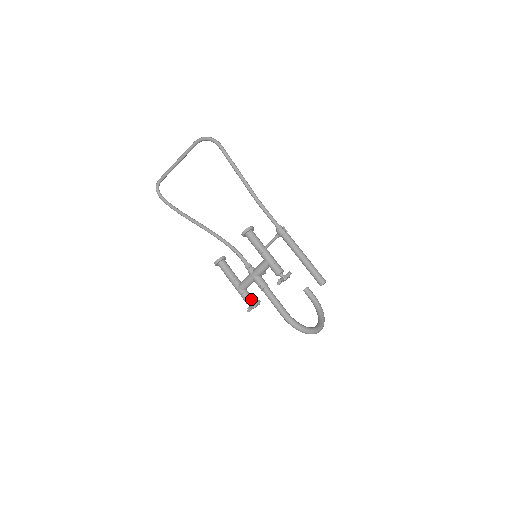
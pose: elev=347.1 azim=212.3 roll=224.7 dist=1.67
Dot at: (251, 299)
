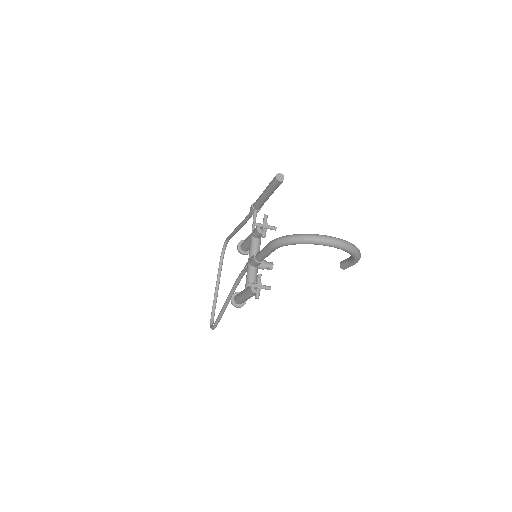
Dot at: occluded
